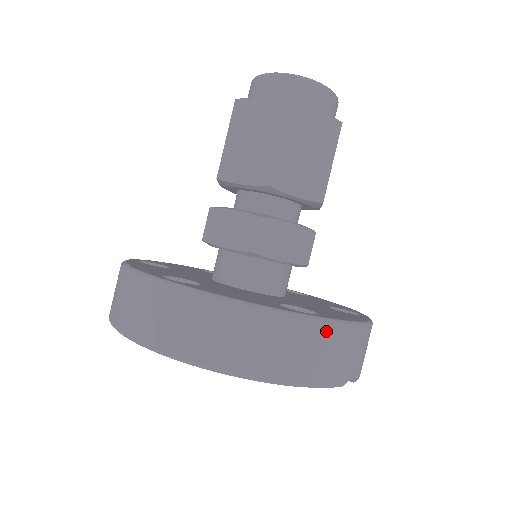
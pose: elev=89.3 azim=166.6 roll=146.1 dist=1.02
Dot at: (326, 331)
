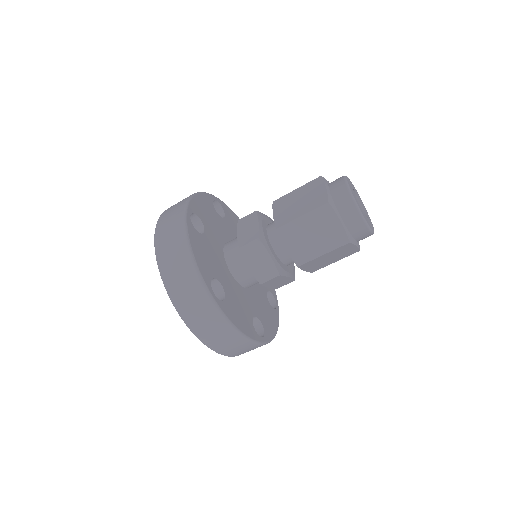
Dot at: occluded
